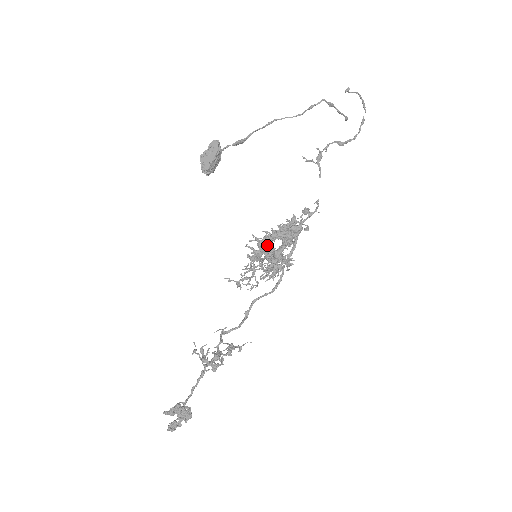
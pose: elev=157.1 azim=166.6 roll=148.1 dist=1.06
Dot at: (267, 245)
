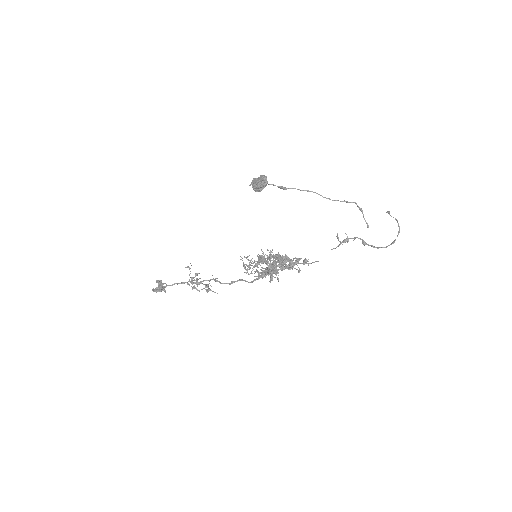
Dot at: (268, 257)
